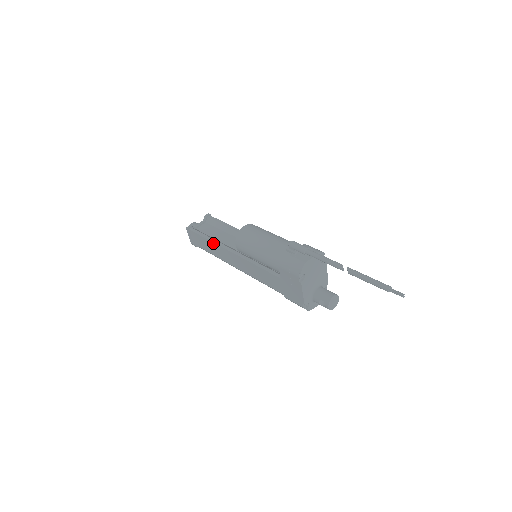
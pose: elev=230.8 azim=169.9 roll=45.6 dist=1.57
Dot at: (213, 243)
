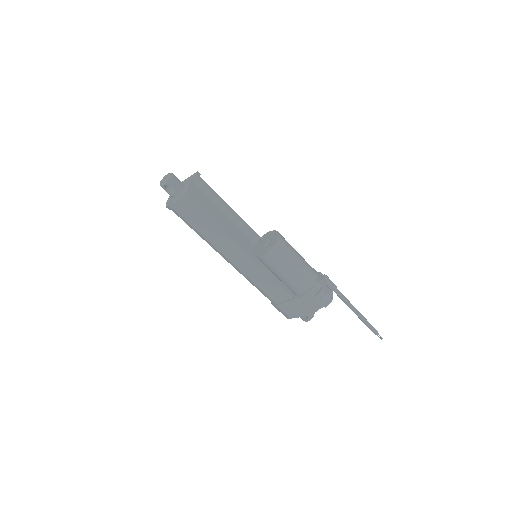
Dot at: (223, 232)
